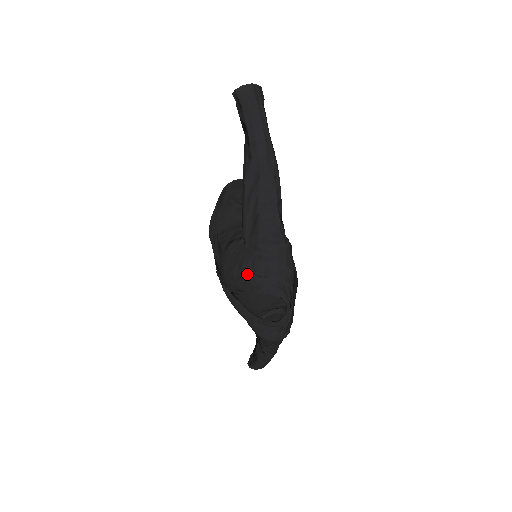
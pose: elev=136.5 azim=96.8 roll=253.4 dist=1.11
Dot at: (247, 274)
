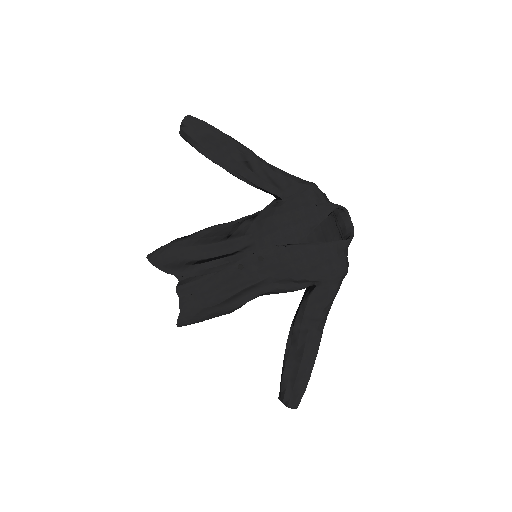
Dot at: (313, 205)
